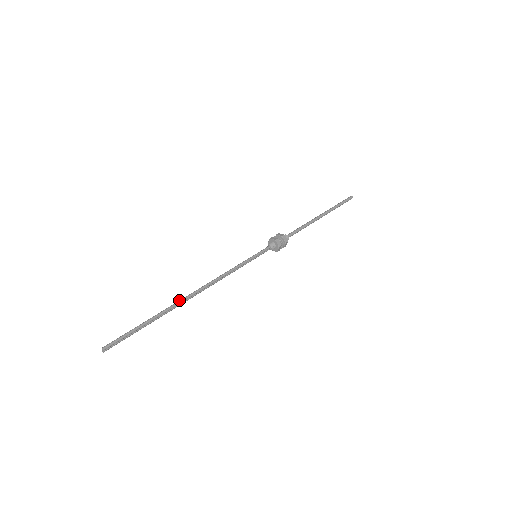
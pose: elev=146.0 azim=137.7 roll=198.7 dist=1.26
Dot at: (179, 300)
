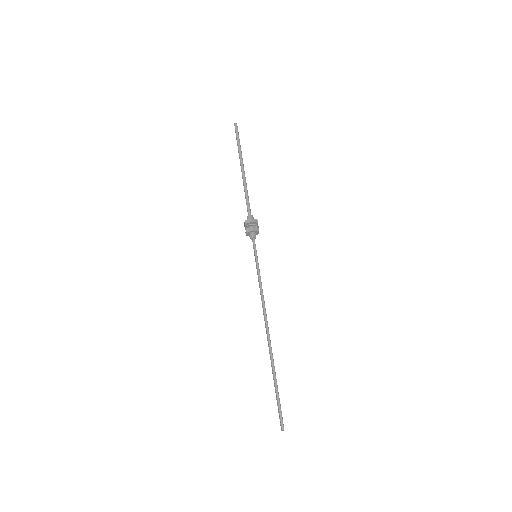
Dot at: (269, 347)
